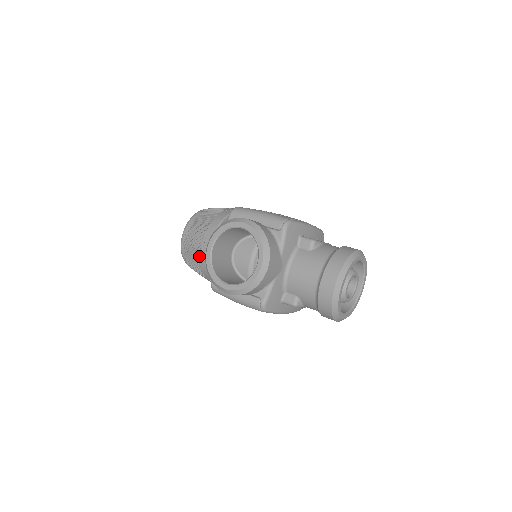
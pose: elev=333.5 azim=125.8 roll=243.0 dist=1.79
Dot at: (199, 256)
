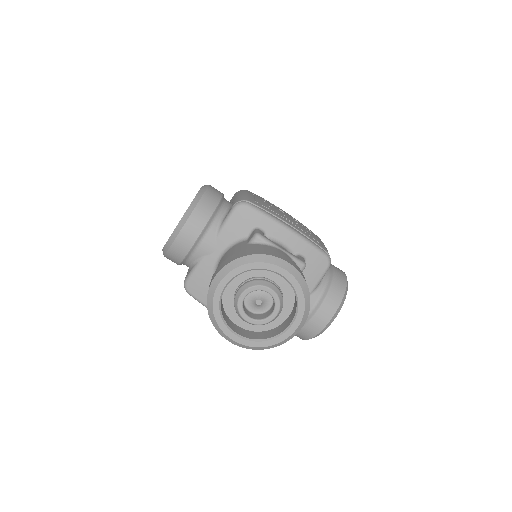
Dot at: occluded
